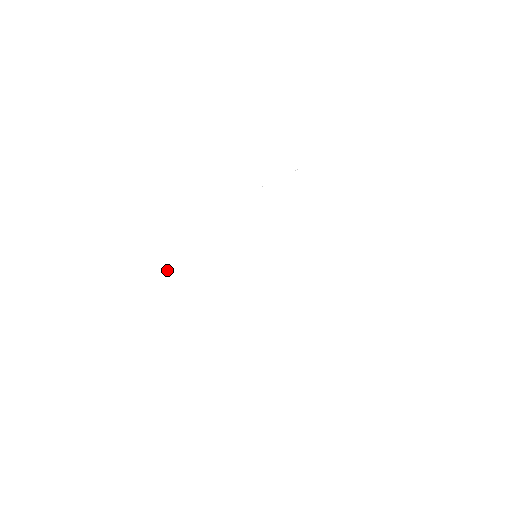
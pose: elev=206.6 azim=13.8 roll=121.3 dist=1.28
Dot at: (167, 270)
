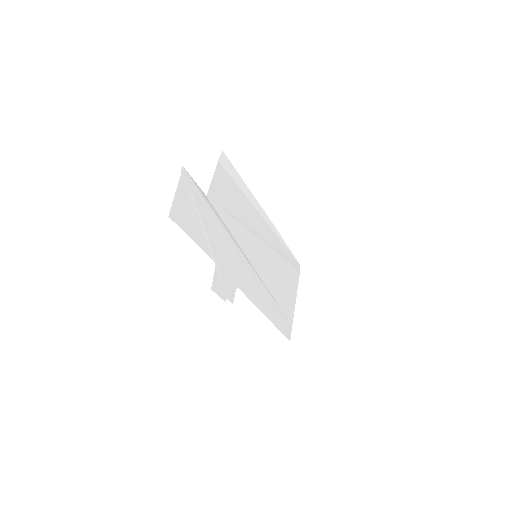
Dot at: (229, 192)
